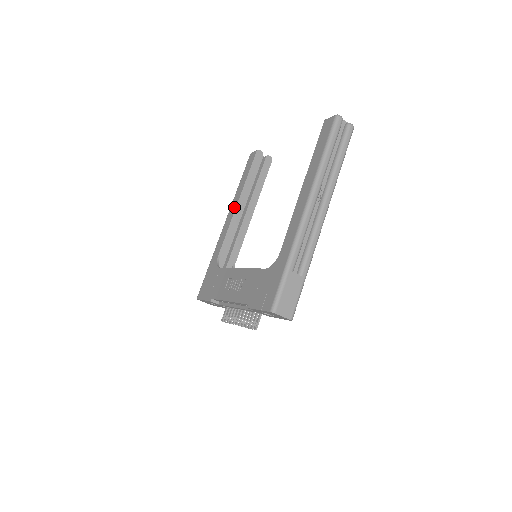
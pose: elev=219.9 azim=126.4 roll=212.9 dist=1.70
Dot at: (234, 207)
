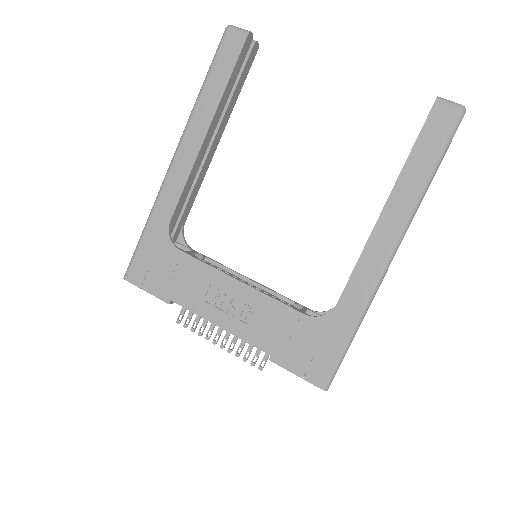
Dot at: (199, 137)
